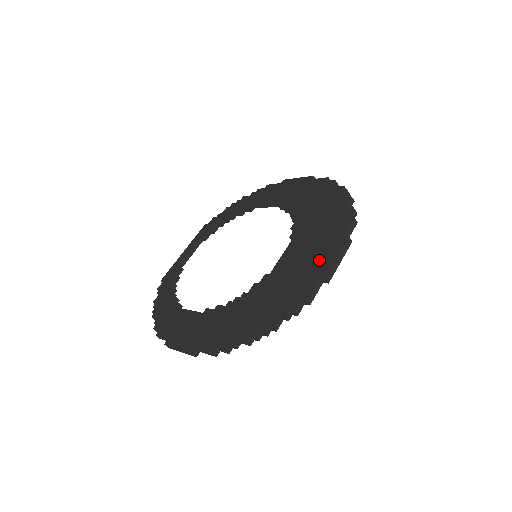
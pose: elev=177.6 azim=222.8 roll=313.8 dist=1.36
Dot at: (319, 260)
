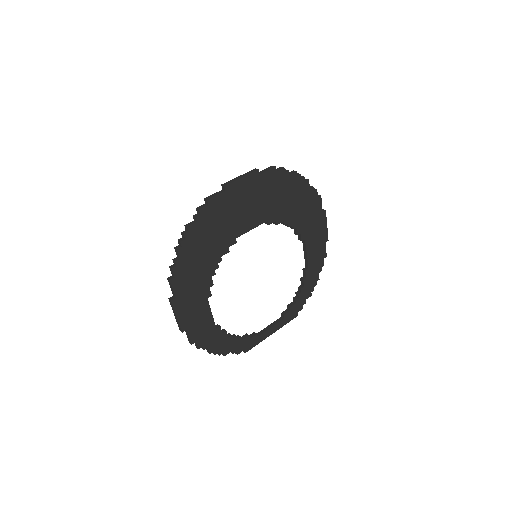
Dot at: occluded
